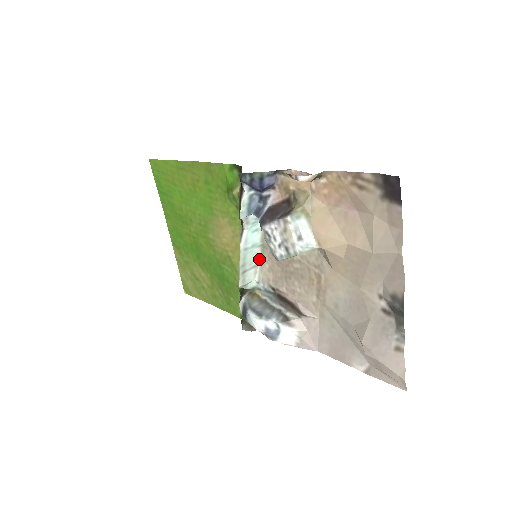
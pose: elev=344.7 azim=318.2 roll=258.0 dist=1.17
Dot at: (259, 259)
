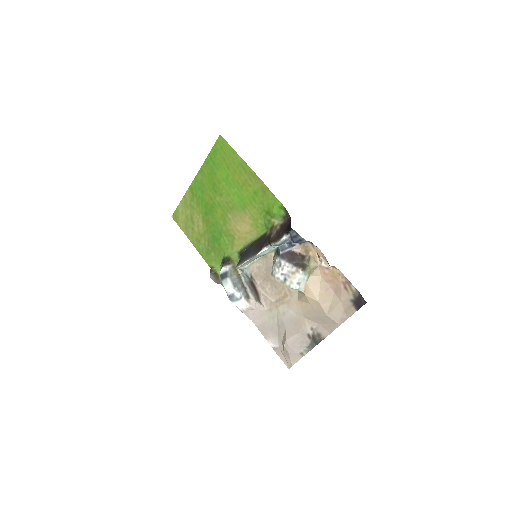
Dot at: (256, 258)
